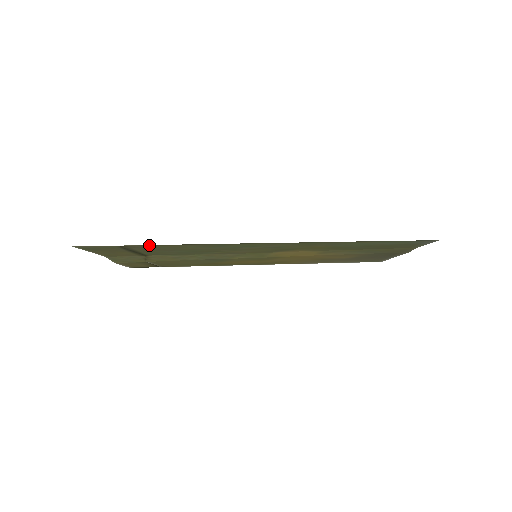
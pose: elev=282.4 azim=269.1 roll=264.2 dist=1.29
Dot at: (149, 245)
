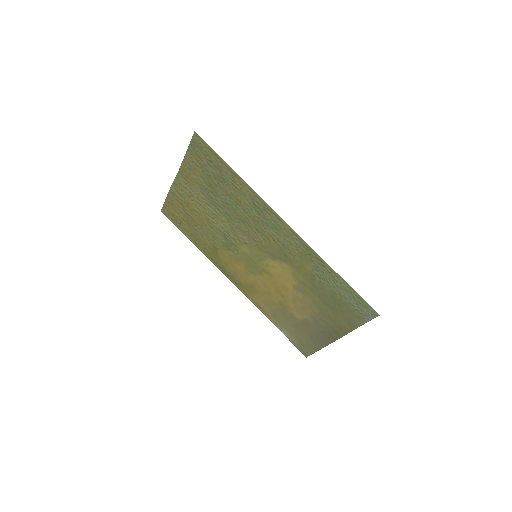
Dot at: (231, 170)
